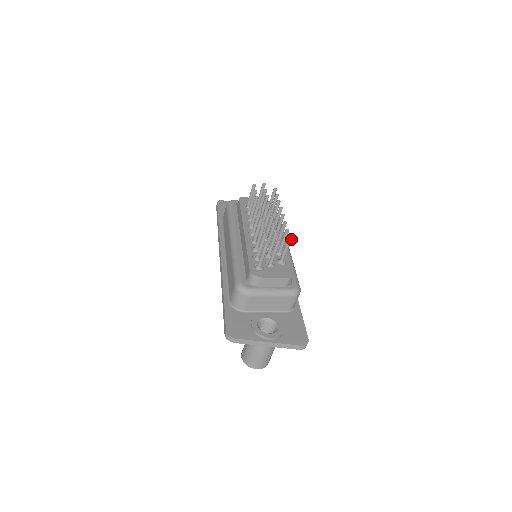
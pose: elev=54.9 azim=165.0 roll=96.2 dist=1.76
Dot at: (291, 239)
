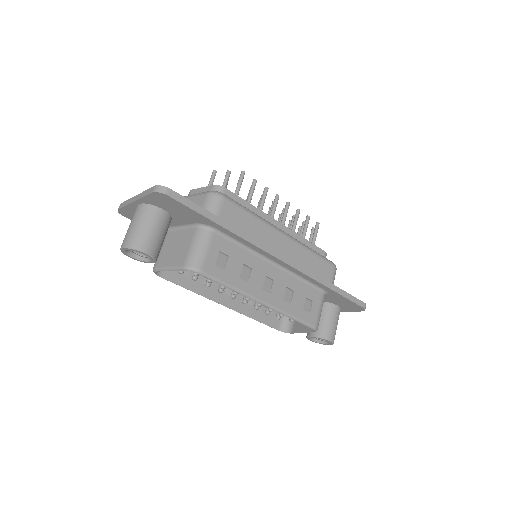
Dot at: (243, 172)
